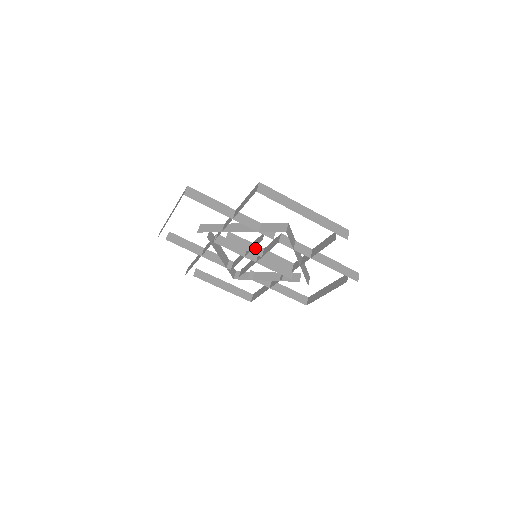
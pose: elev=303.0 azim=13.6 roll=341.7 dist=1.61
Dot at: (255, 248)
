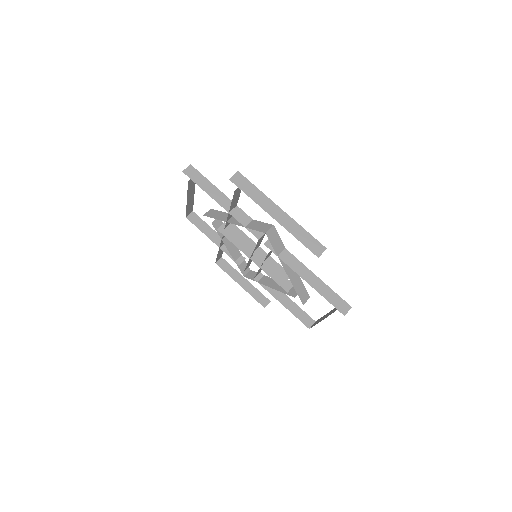
Dot at: (254, 247)
